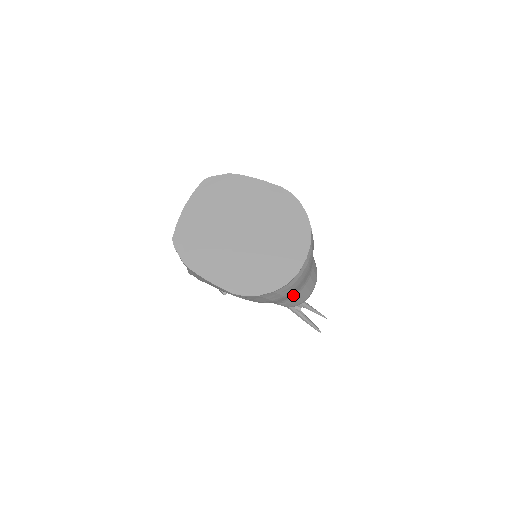
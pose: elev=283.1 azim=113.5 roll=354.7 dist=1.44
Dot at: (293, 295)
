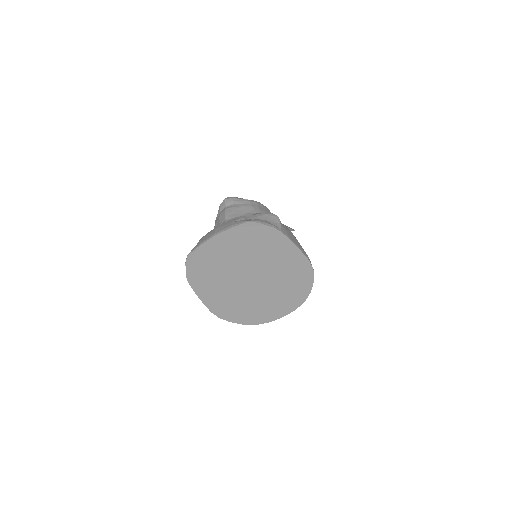
Dot at: occluded
